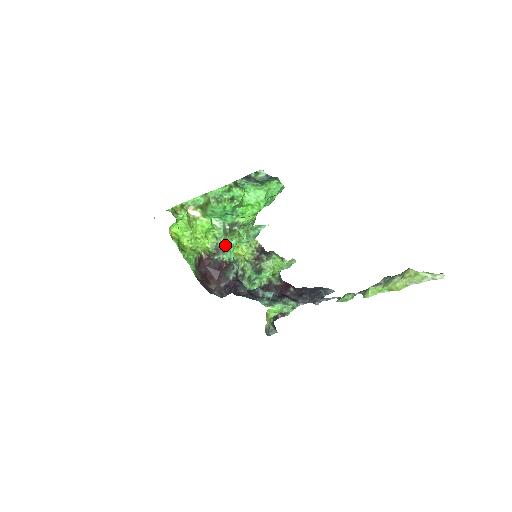
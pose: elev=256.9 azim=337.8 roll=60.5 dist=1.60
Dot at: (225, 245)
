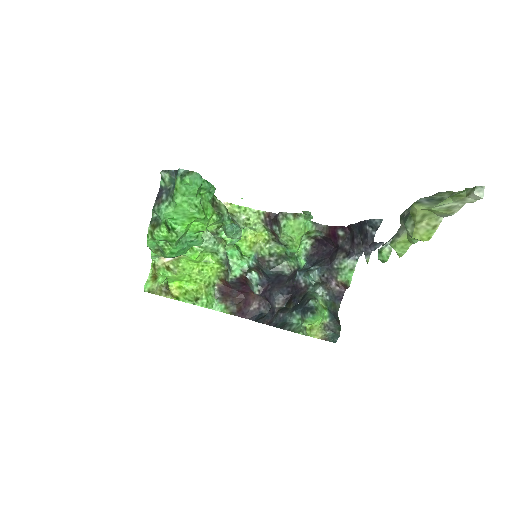
Dot at: occluded
